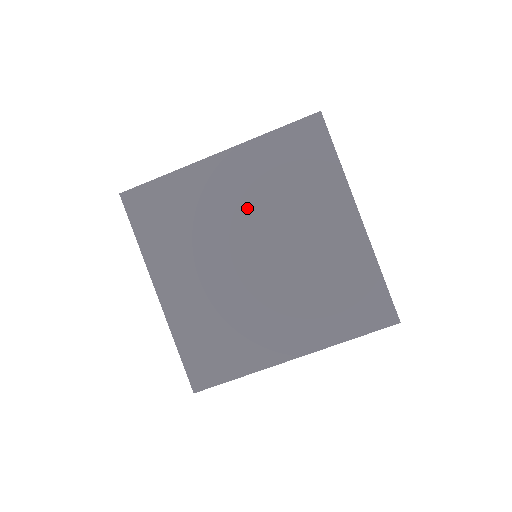
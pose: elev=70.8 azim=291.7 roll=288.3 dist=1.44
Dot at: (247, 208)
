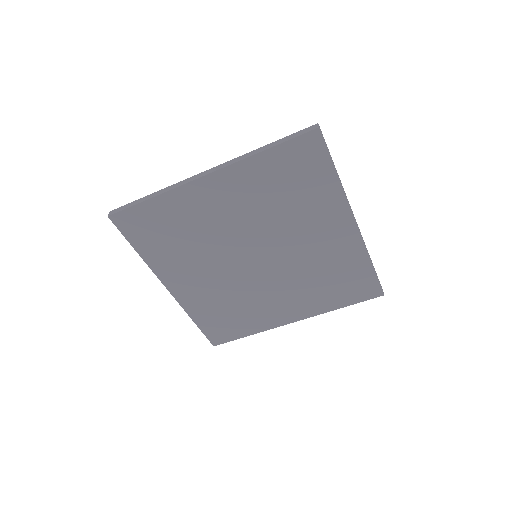
Dot at: (244, 222)
